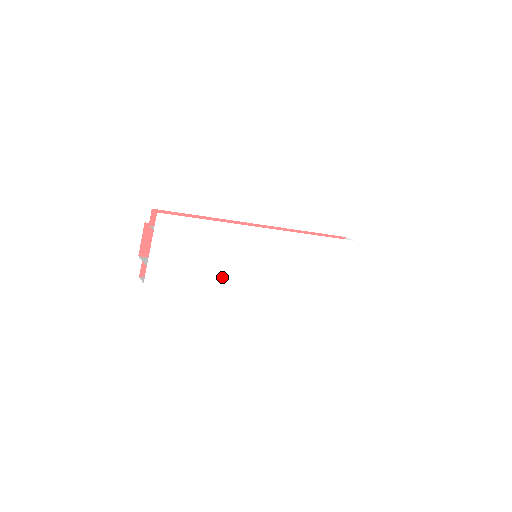
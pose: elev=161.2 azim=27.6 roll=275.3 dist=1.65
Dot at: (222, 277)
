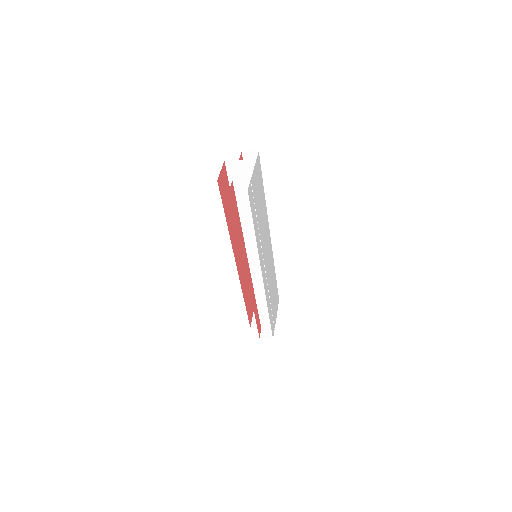
Dot at: (259, 244)
